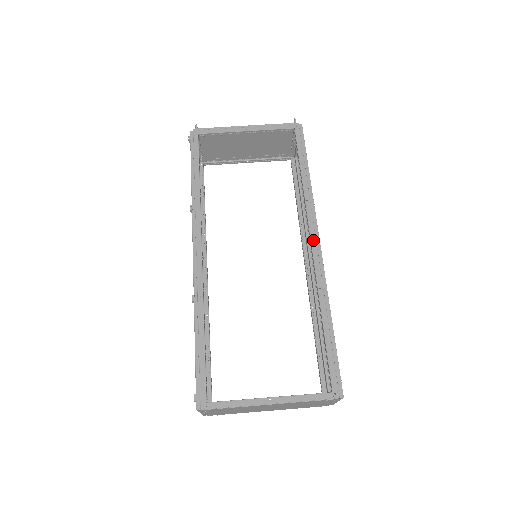
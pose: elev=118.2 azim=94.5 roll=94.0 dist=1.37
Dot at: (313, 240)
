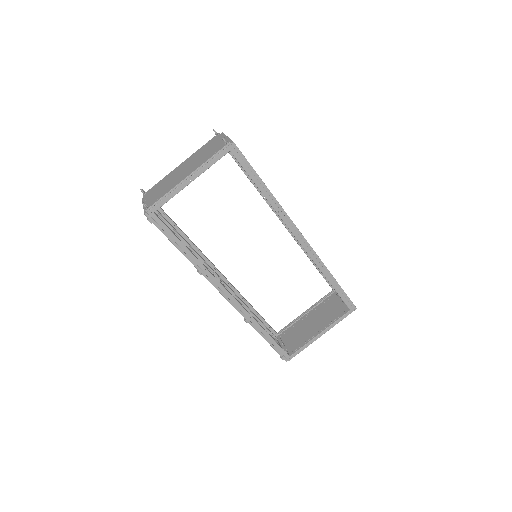
Dot at: (298, 238)
